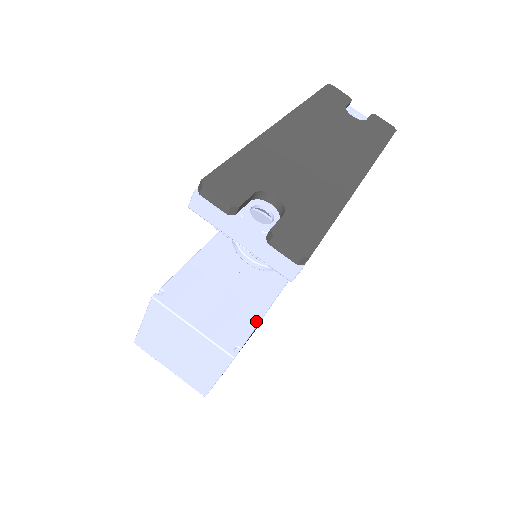
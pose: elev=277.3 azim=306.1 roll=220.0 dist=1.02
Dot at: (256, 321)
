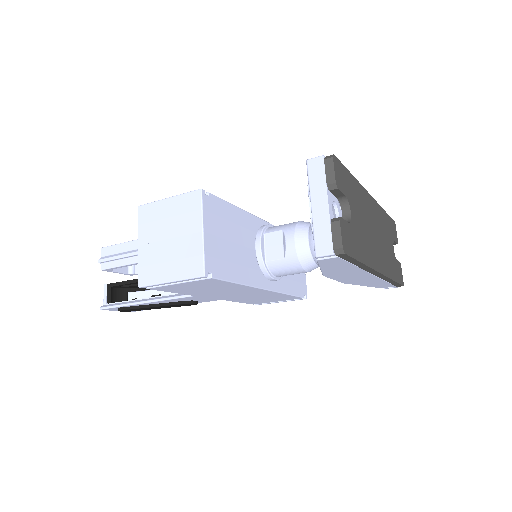
Dot at: (231, 279)
